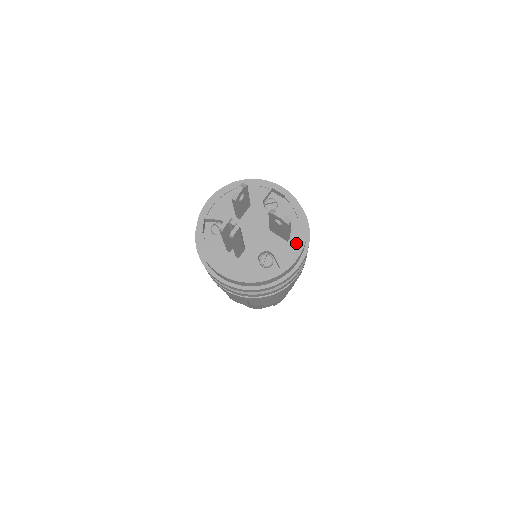
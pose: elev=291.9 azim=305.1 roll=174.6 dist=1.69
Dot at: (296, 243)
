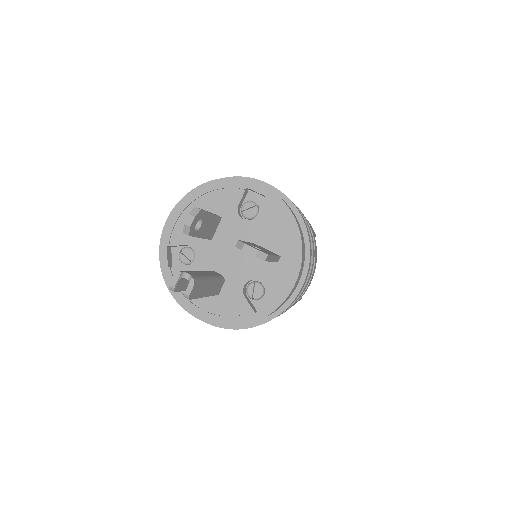
Dot at: (290, 263)
